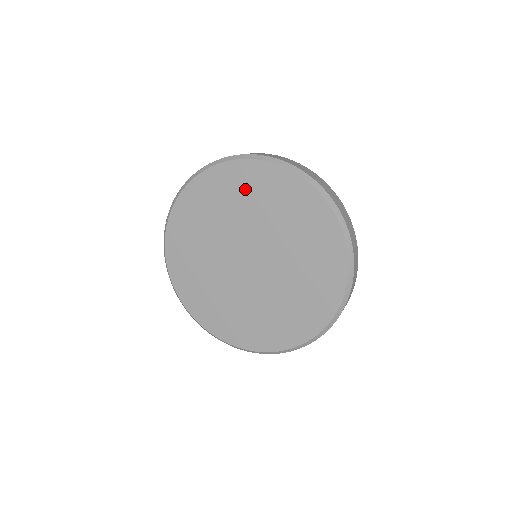
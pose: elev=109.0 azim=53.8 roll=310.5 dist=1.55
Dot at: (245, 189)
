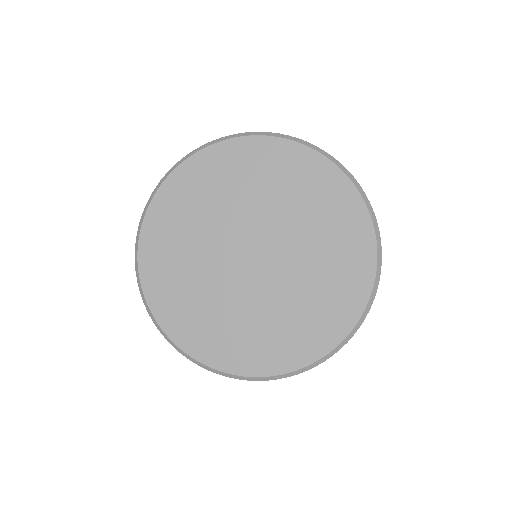
Dot at: (223, 176)
